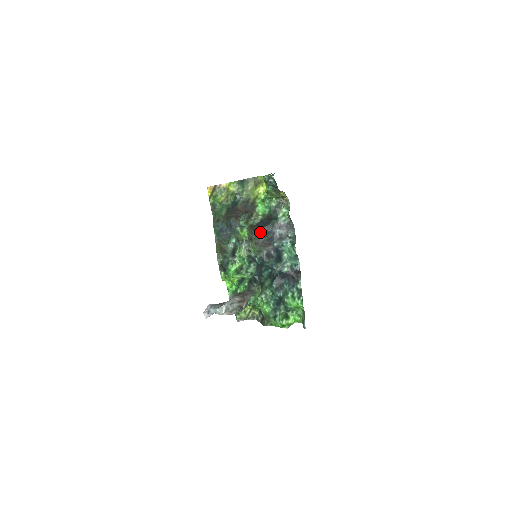
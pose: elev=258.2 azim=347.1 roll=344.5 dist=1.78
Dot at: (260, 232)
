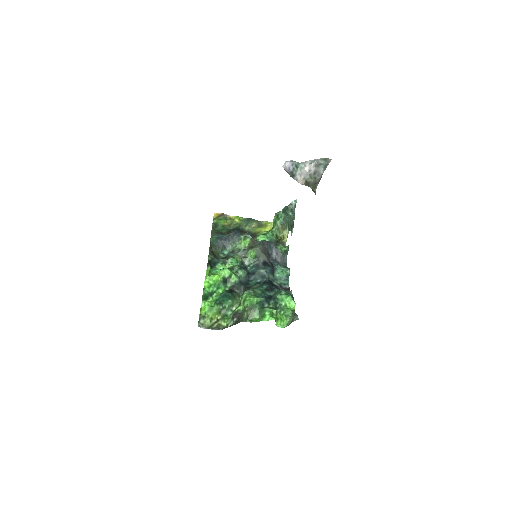
Dot at: (265, 241)
